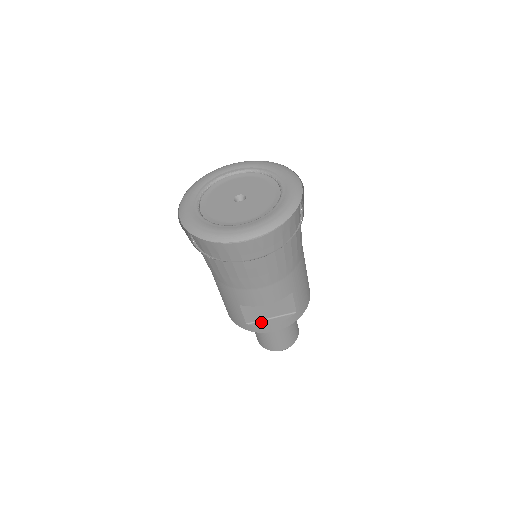
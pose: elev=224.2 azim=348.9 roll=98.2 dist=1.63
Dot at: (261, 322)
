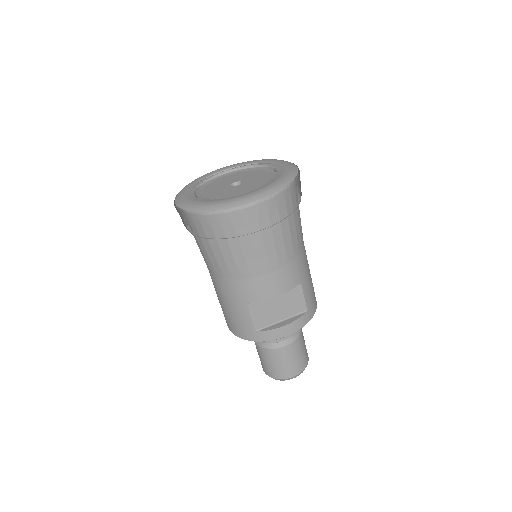
Dot at: (271, 326)
